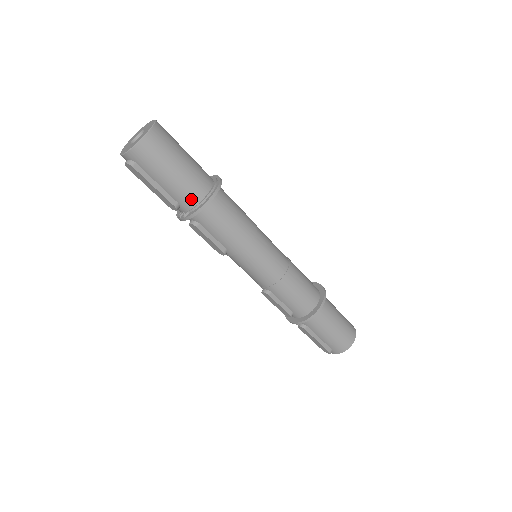
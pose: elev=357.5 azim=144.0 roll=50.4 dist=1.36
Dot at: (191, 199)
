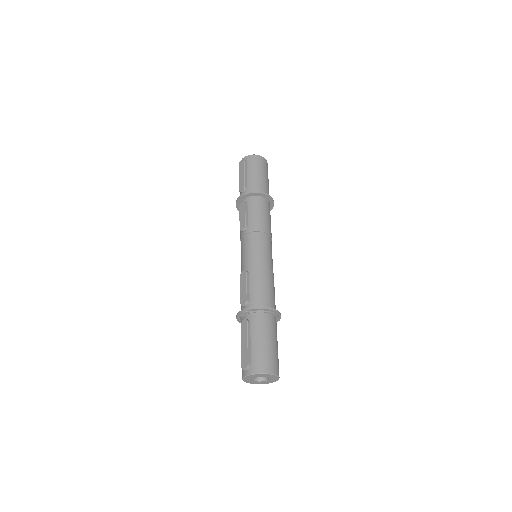
Dot at: (256, 189)
